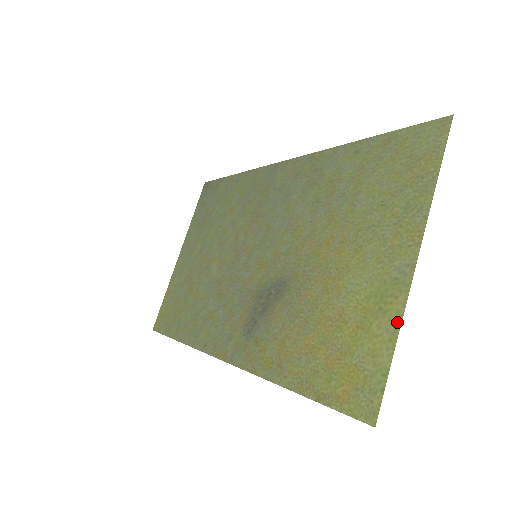
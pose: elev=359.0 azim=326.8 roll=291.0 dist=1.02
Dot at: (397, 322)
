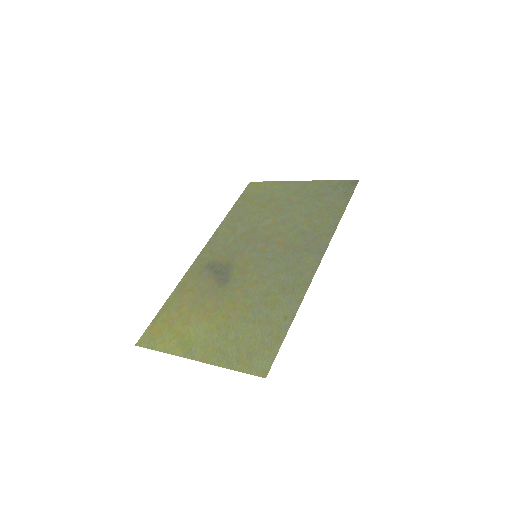
Dot at: (171, 352)
